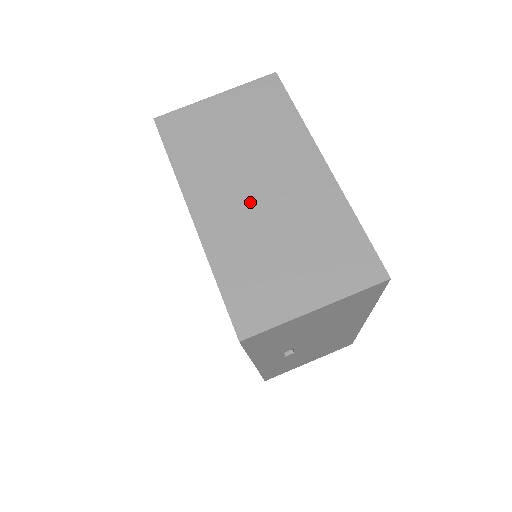
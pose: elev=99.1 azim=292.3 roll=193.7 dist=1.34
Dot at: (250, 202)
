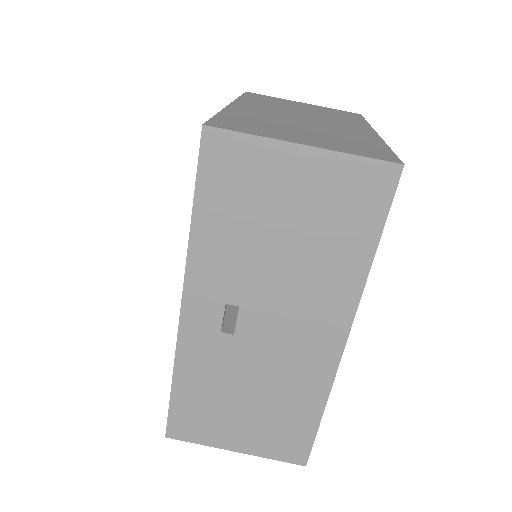
Dot at: (289, 116)
